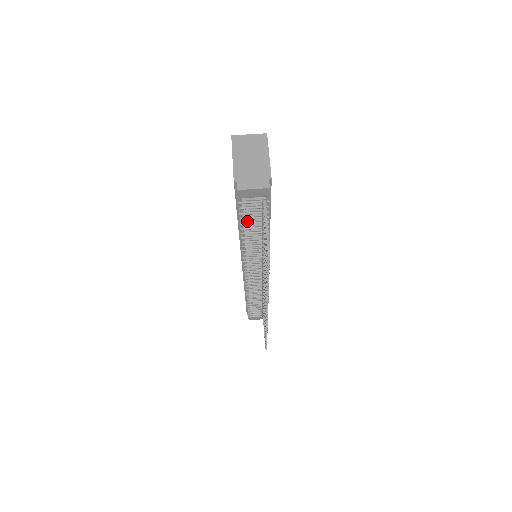
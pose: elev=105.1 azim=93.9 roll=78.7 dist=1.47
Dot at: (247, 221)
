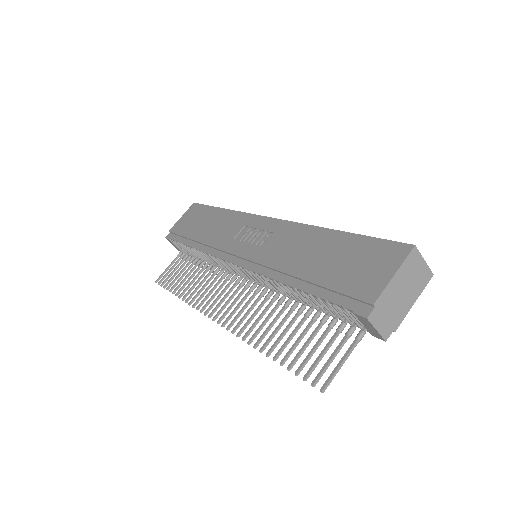
Dot at: occluded
